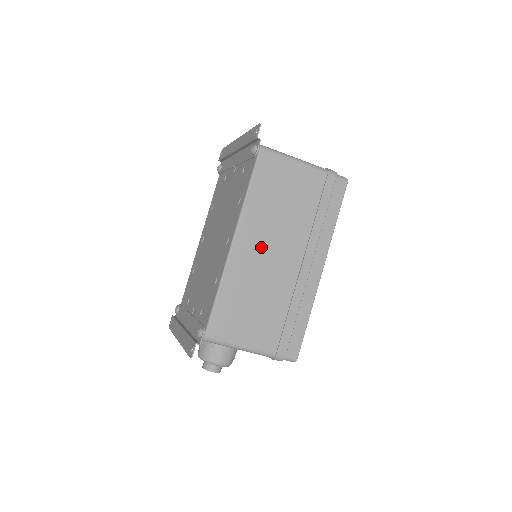
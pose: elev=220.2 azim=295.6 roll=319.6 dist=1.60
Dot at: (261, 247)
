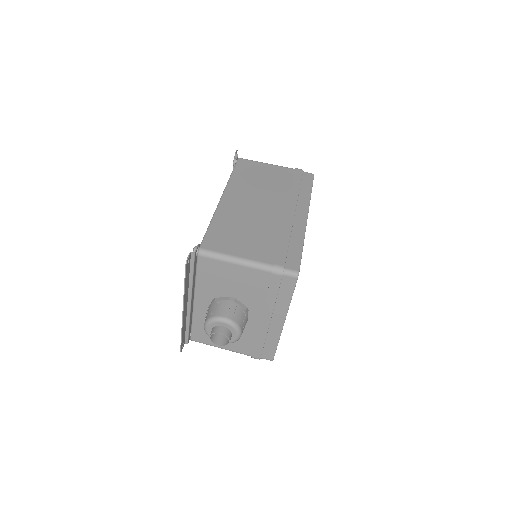
Dot at: (247, 201)
